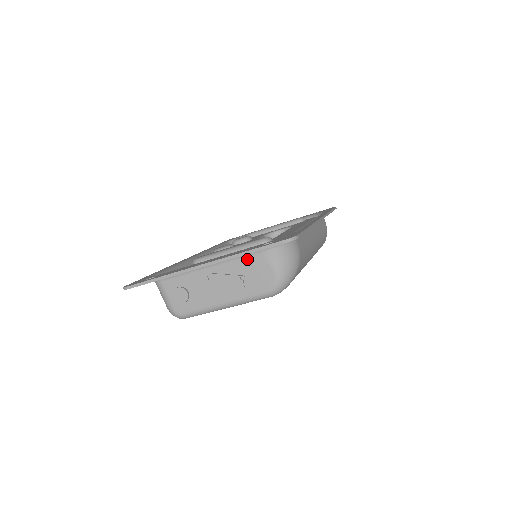
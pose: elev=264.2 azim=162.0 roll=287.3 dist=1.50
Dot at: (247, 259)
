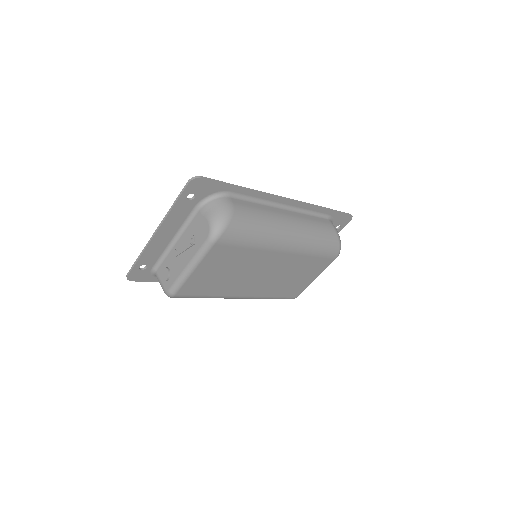
Dot at: (193, 222)
